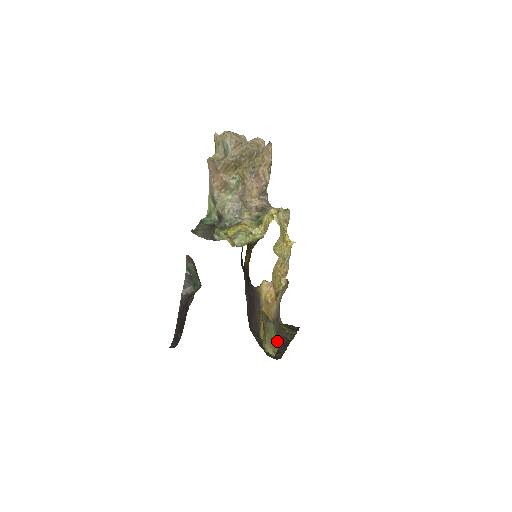
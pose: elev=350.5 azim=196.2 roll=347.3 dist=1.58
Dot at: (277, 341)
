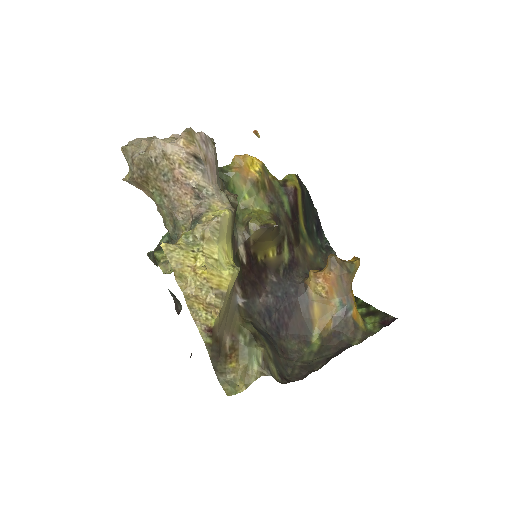
Dot at: (260, 369)
